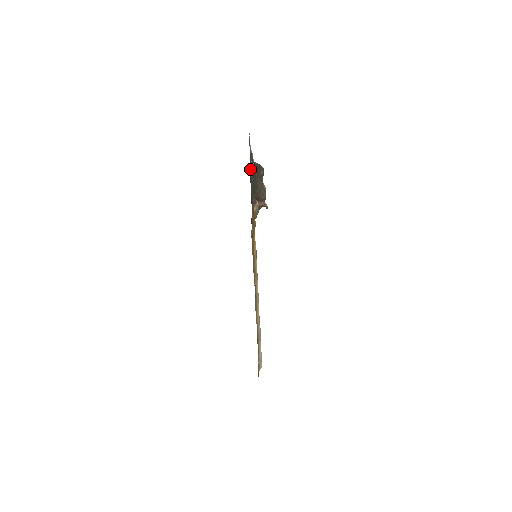
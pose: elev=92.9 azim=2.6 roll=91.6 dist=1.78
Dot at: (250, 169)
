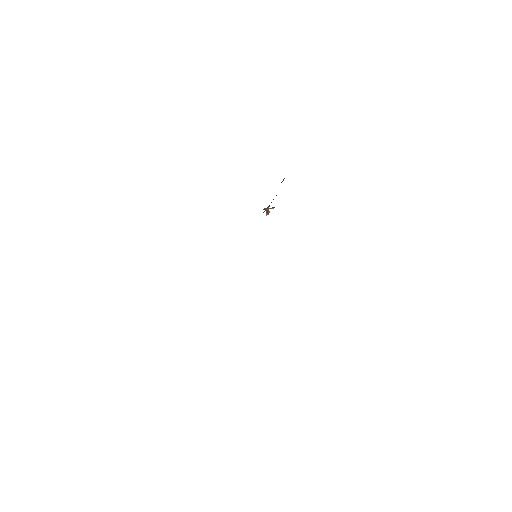
Dot at: occluded
